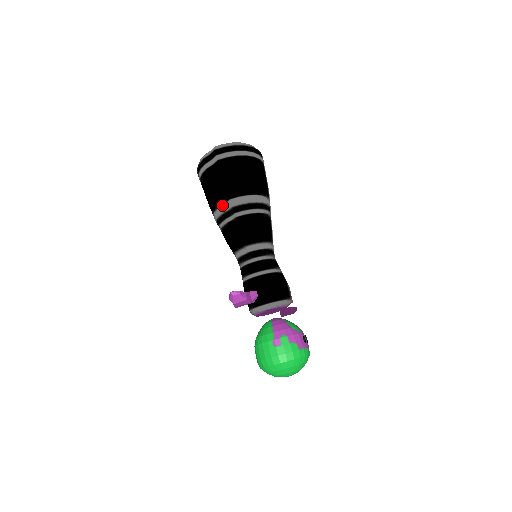
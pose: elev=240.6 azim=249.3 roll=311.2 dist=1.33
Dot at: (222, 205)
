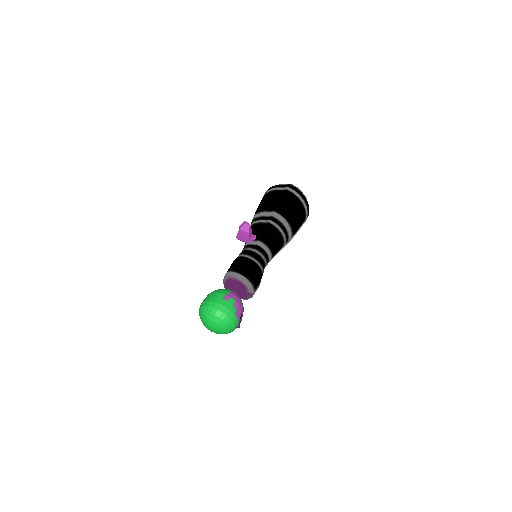
Dot at: (266, 212)
